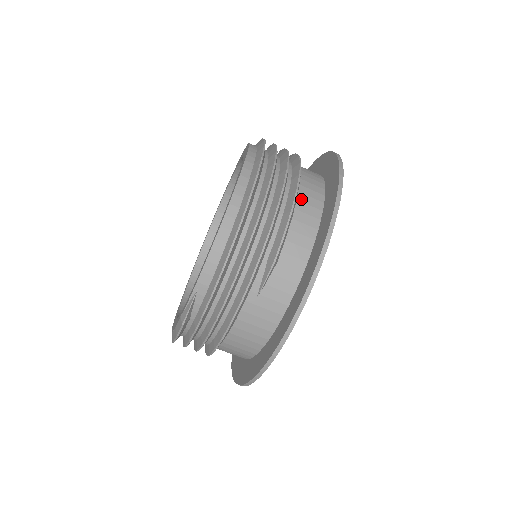
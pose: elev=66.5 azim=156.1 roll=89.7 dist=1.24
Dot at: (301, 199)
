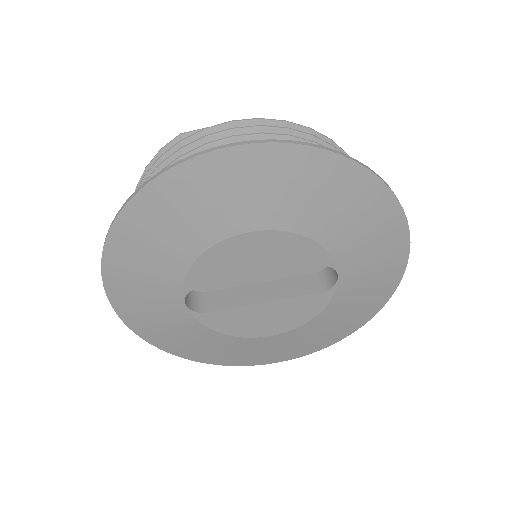
Dot at: occluded
